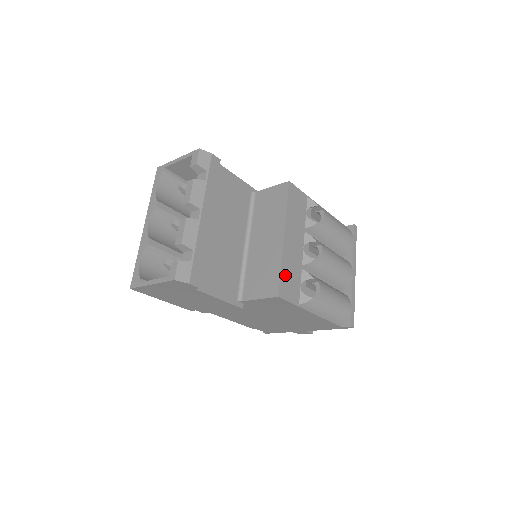
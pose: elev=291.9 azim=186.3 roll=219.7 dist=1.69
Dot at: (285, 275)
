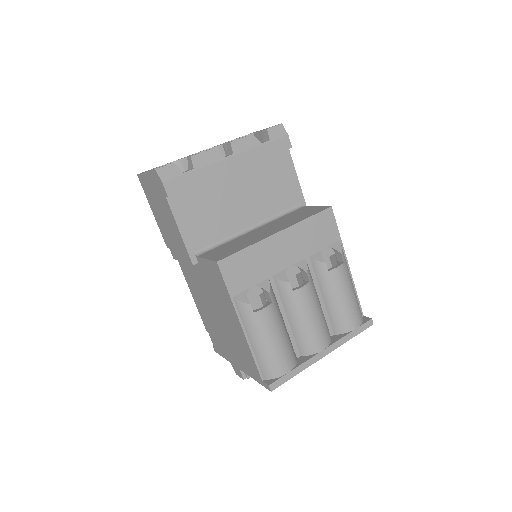
Dot at: (244, 258)
